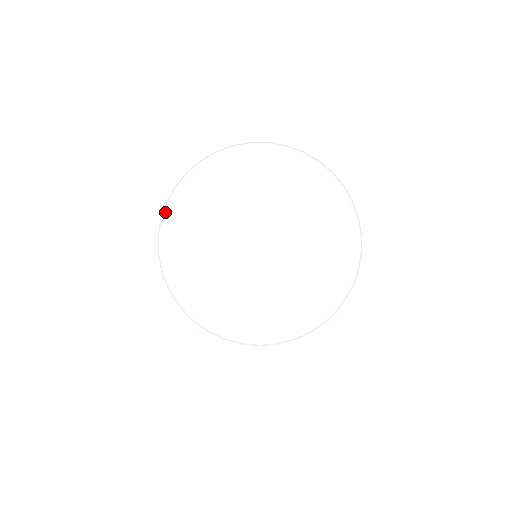
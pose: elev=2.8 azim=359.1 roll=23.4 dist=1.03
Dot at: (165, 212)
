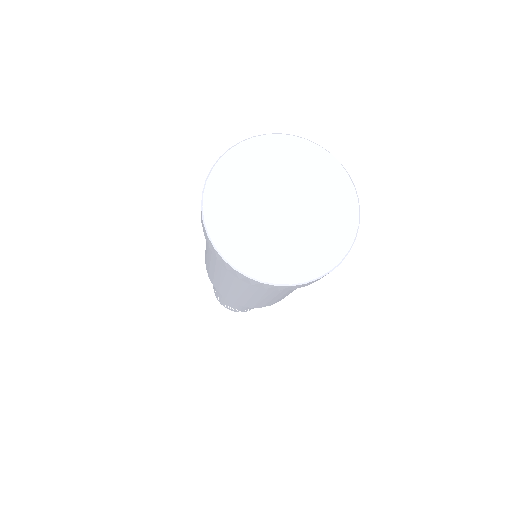
Dot at: (226, 154)
